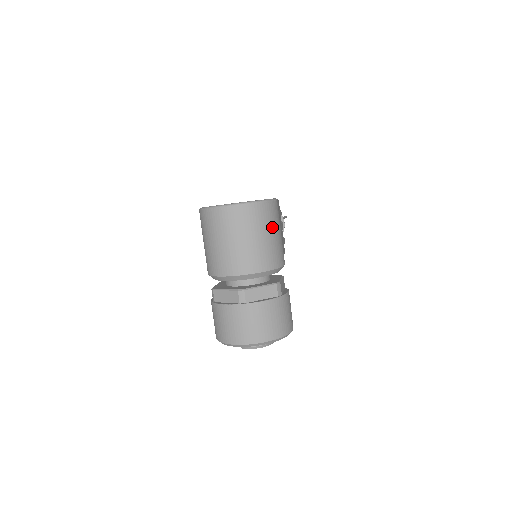
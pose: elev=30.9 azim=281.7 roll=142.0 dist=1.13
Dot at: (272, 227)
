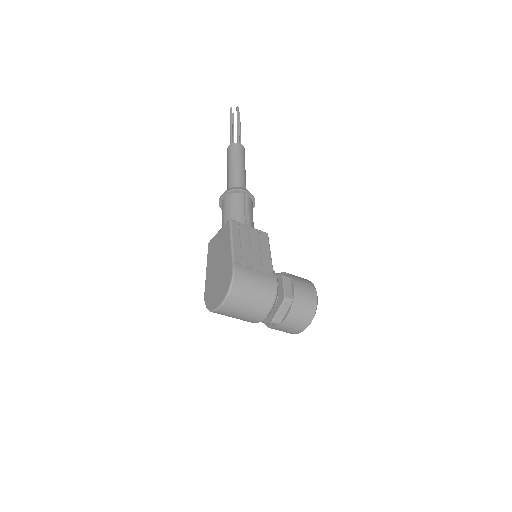
Dot at: (250, 288)
